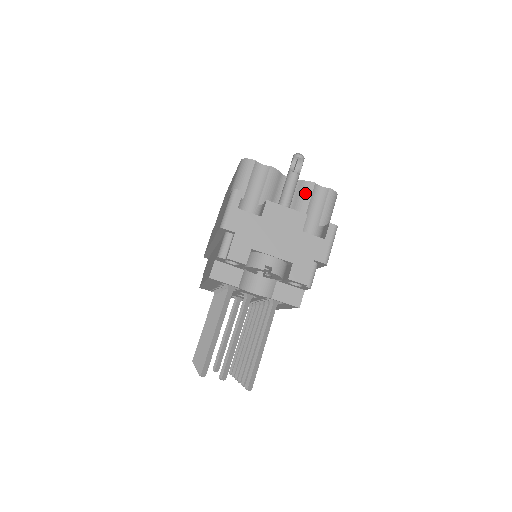
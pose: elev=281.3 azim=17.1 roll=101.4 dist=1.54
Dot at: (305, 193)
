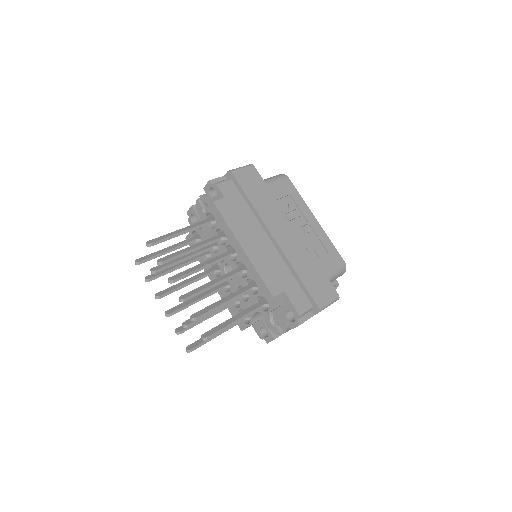
Dot at: occluded
